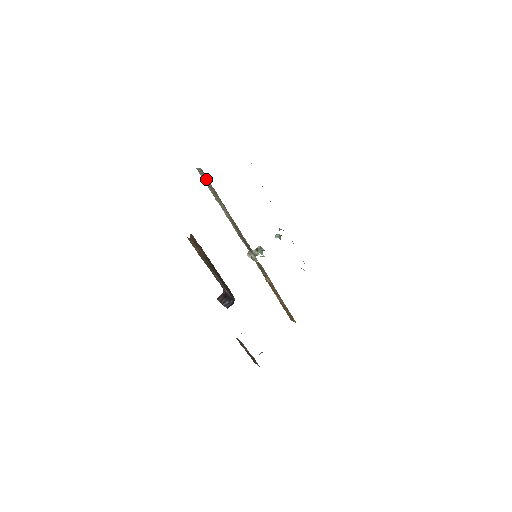
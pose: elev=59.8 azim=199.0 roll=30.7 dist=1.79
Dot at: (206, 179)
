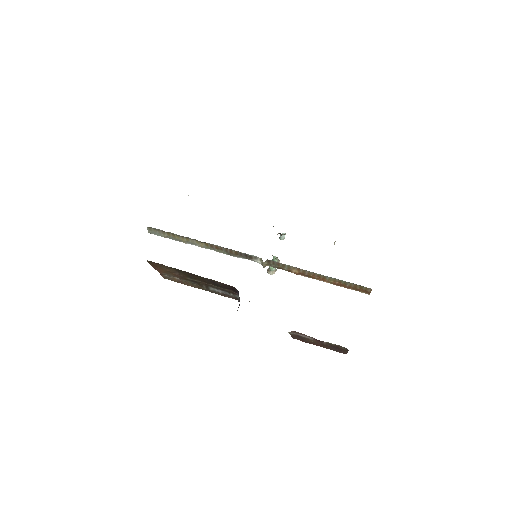
Dot at: (159, 232)
